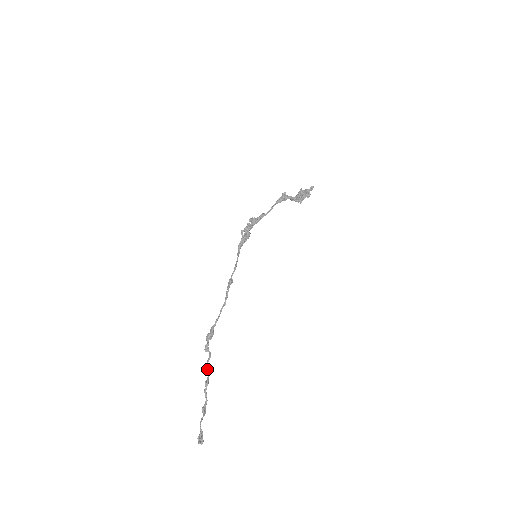
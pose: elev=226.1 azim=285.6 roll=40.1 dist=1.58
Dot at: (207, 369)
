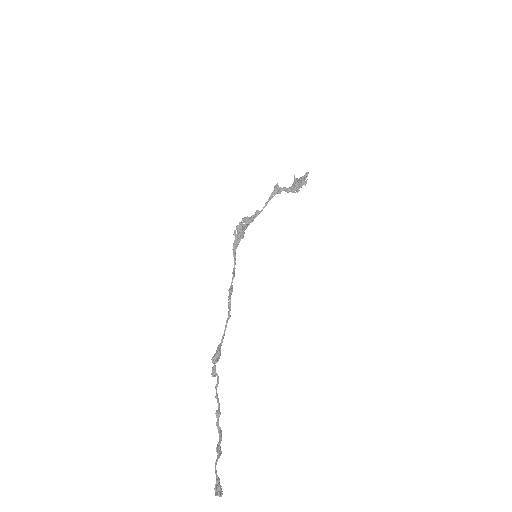
Dot at: (216, 396)
